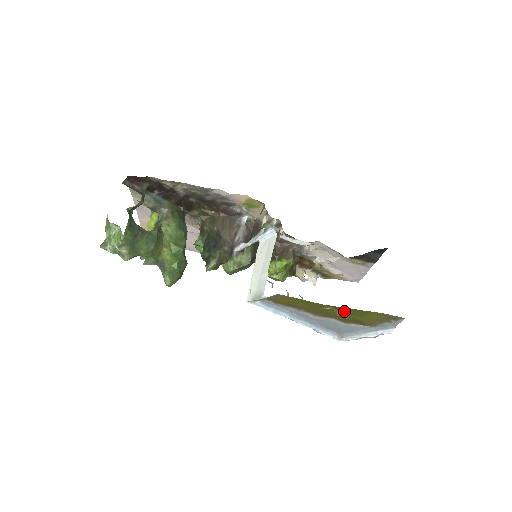
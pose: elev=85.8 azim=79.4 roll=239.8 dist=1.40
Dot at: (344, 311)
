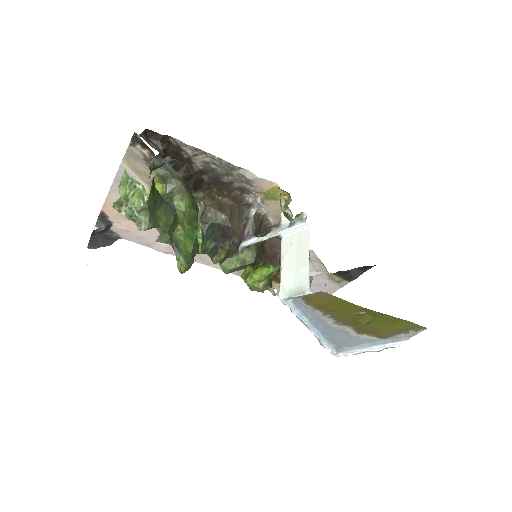
Dot at: (374, 317)
